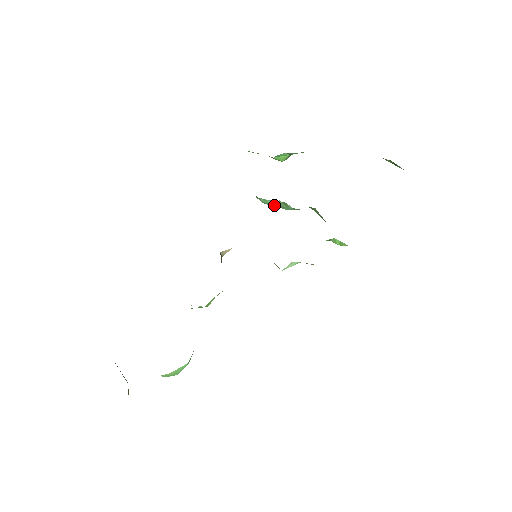
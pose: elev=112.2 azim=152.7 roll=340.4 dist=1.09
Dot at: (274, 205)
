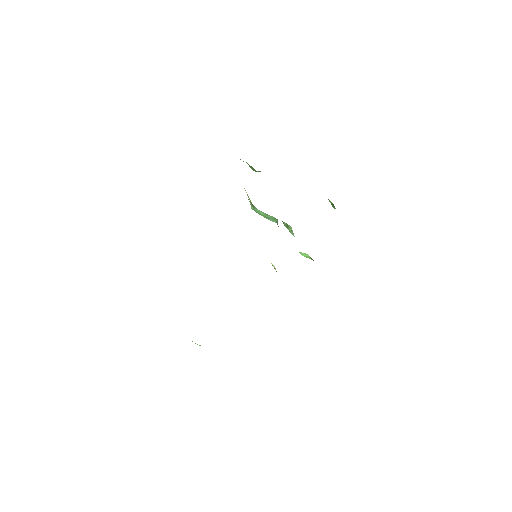
Dot at: (262, 215)
